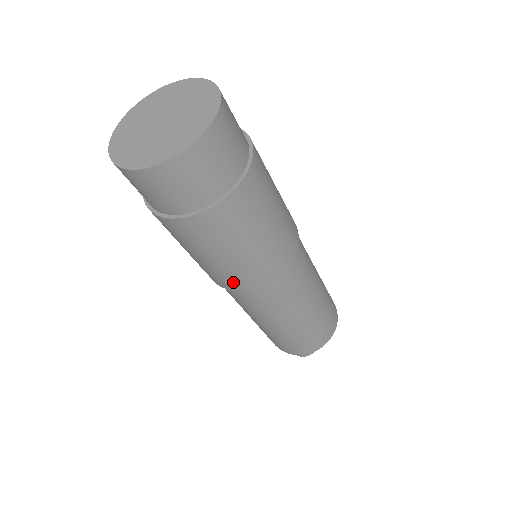
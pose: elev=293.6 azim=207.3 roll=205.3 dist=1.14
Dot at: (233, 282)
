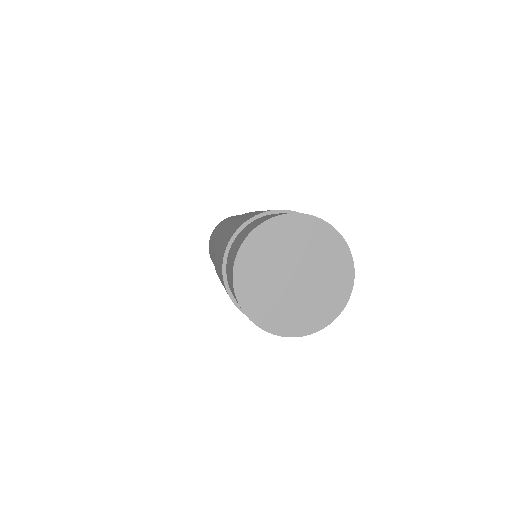
Dot at: occluded
